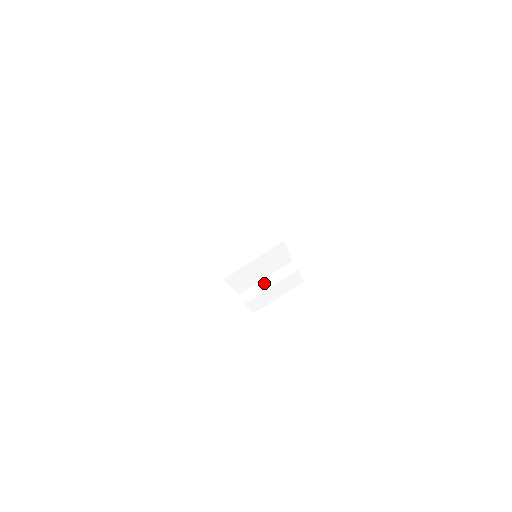
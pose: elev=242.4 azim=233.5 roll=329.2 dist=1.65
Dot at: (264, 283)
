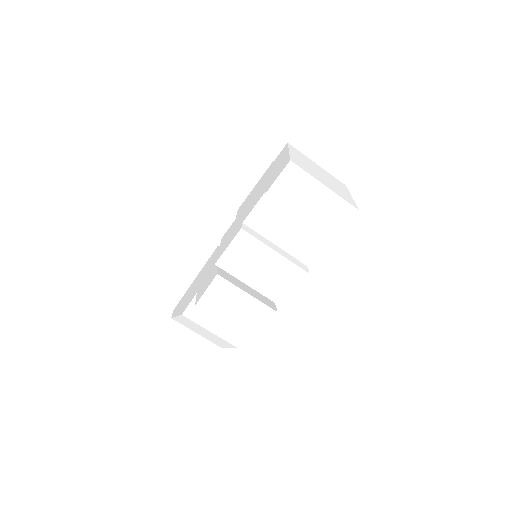
Dot at: (272, 244)
